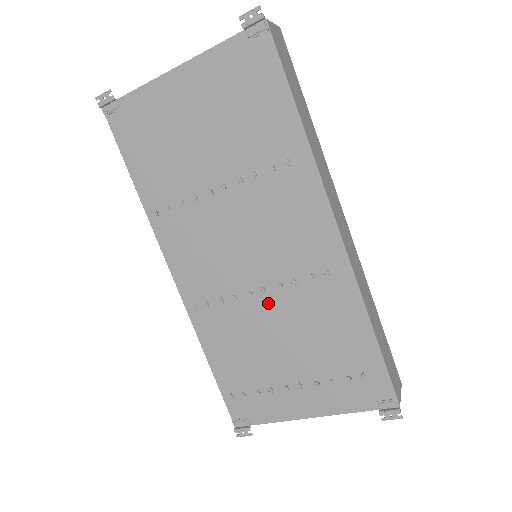
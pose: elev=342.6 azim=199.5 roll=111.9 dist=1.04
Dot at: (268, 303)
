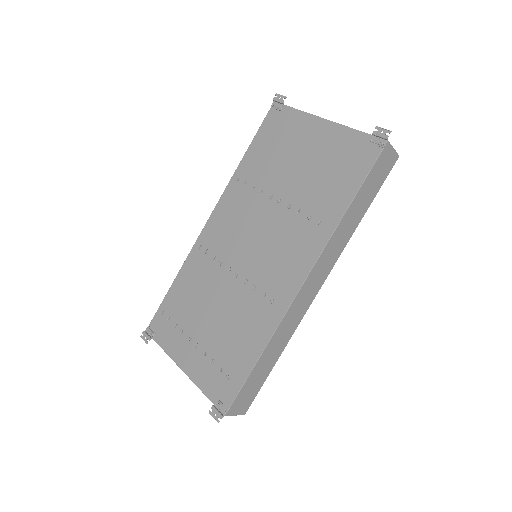
Dot at: (231, 284)
